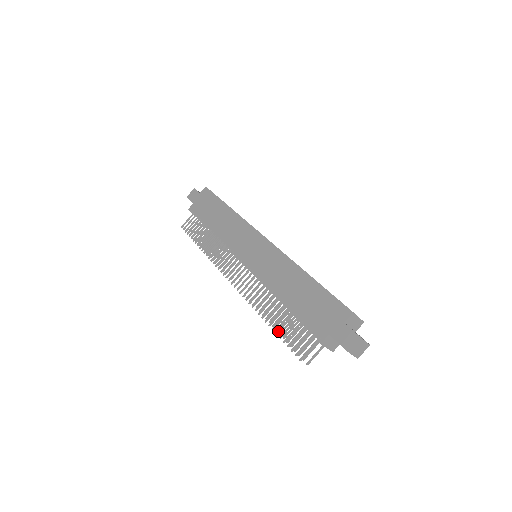
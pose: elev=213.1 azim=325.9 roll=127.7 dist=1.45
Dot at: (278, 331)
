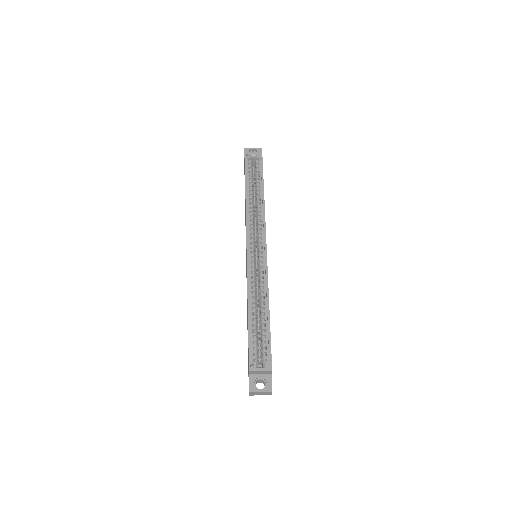
Dot at: occluded
